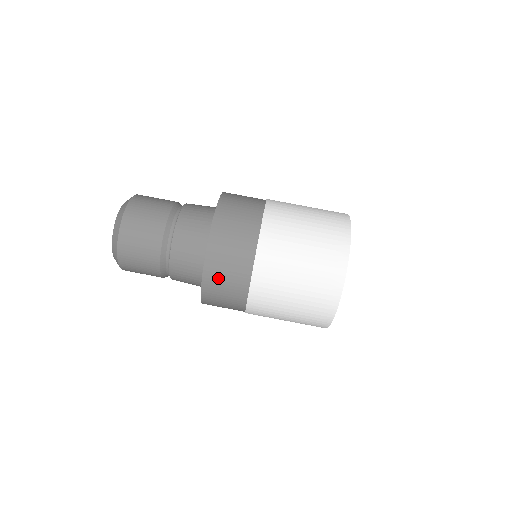
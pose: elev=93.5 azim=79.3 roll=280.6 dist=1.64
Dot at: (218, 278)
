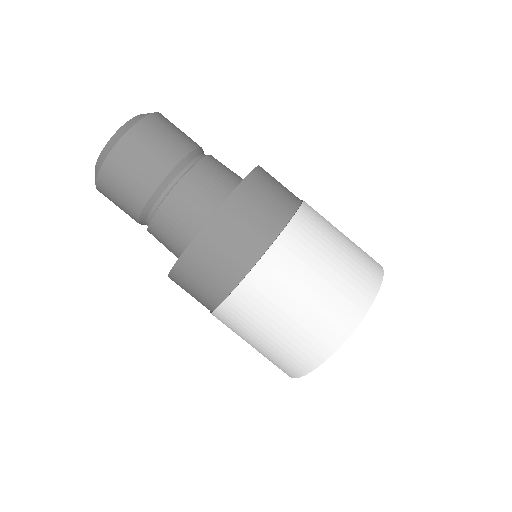
Dot at: (238, 218)
